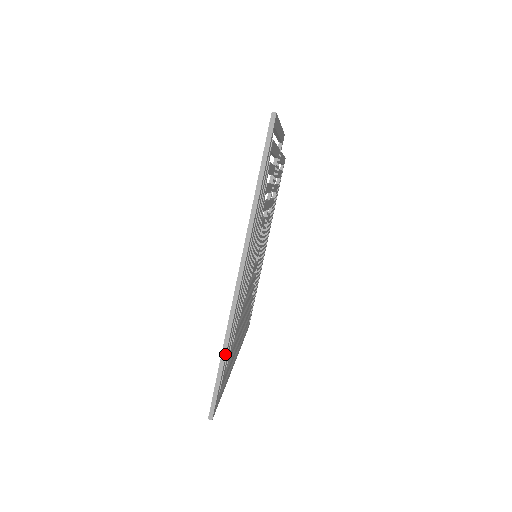
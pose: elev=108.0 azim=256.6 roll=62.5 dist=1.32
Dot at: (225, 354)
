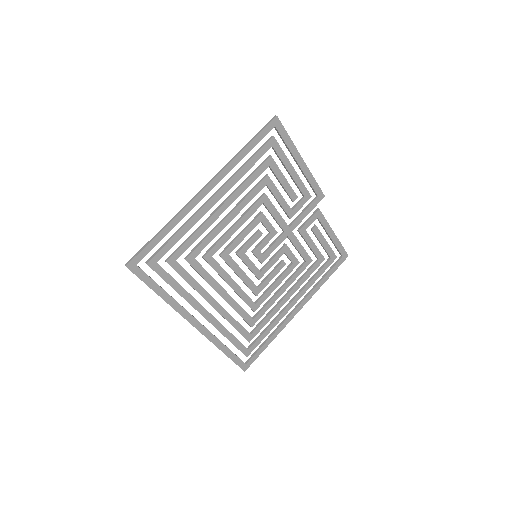
Dot at: (163, 228)
